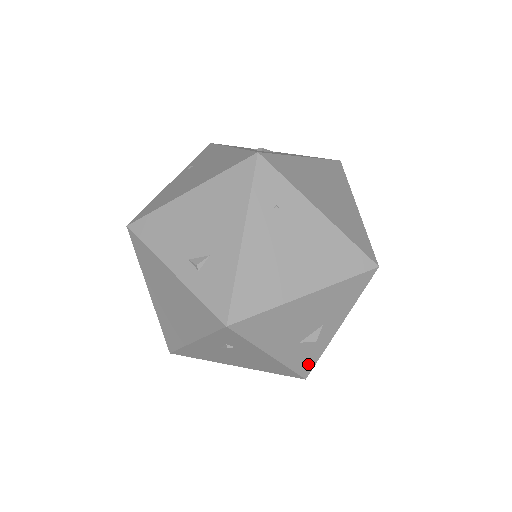
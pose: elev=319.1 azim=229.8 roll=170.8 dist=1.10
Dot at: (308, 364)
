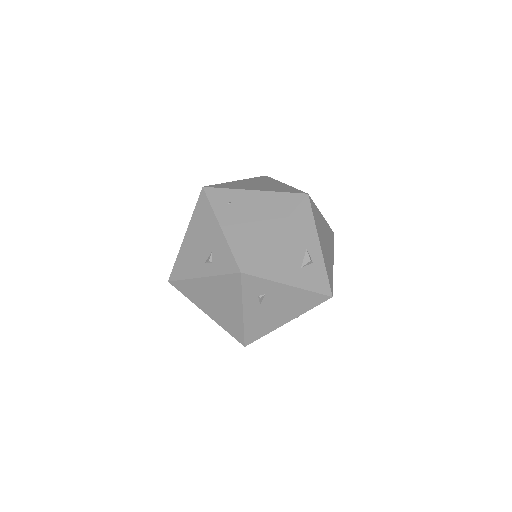
Dot at: (323, 283)
